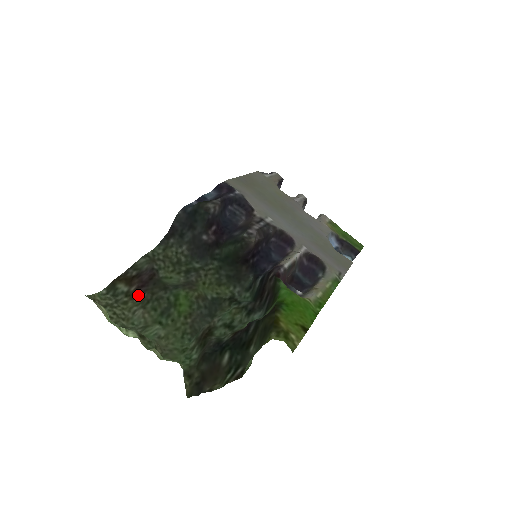
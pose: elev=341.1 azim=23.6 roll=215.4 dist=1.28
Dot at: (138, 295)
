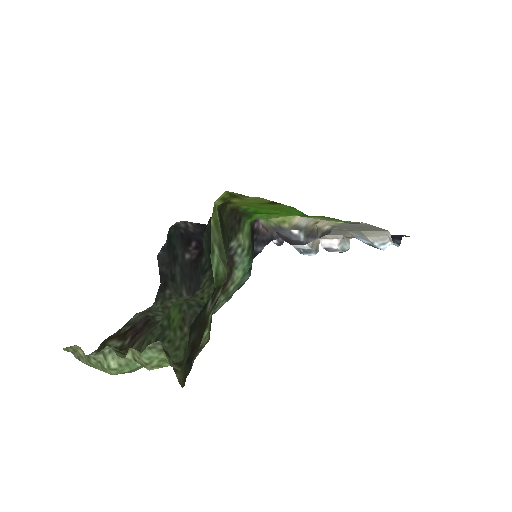
Dot at: (133, 344)
